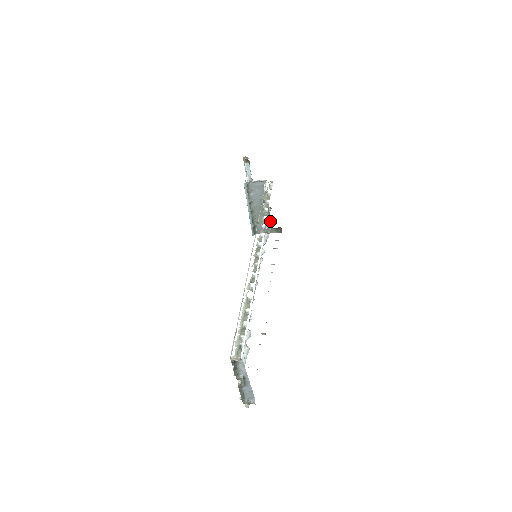
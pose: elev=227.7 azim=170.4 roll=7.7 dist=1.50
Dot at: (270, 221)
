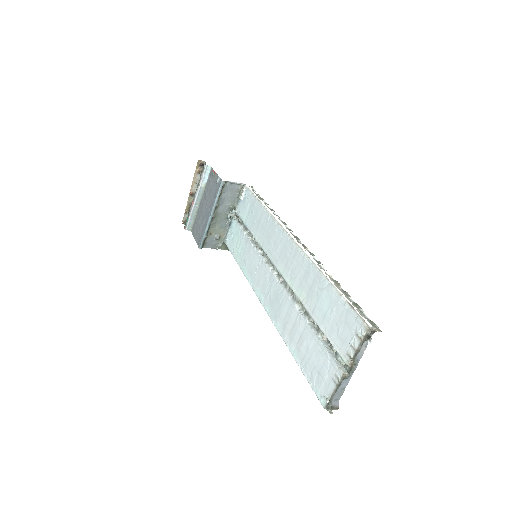
Dot at: (229, 233)
